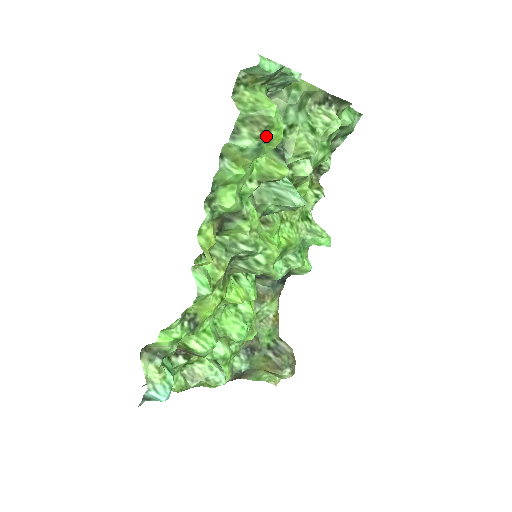
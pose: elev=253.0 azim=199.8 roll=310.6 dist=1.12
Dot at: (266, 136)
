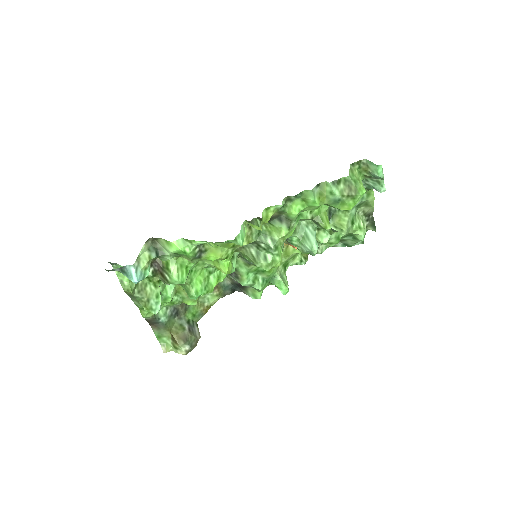
Dot at: (347, 199)
